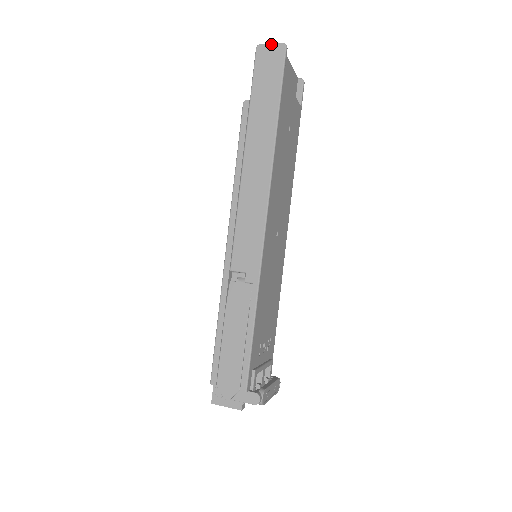
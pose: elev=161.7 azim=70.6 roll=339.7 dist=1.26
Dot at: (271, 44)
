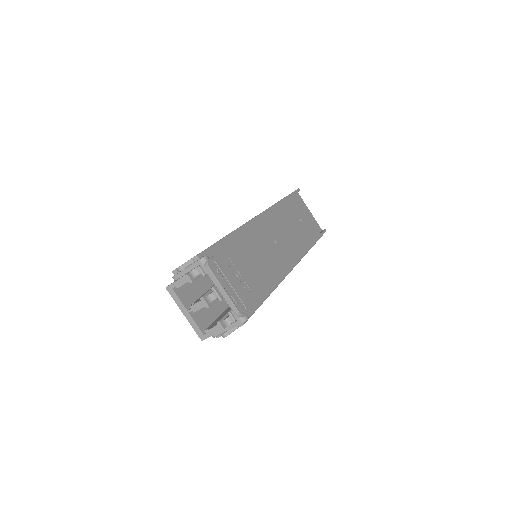
Dot at: occluded
